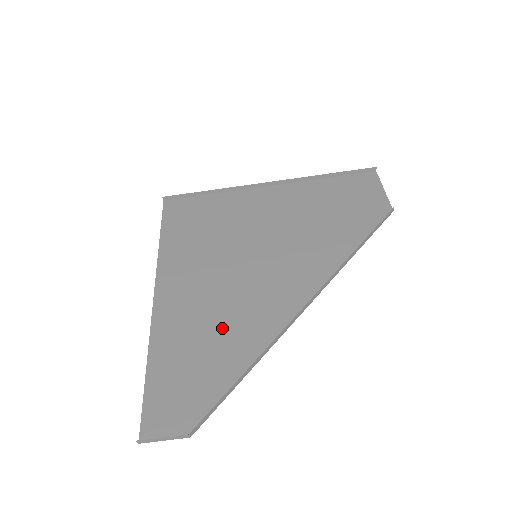
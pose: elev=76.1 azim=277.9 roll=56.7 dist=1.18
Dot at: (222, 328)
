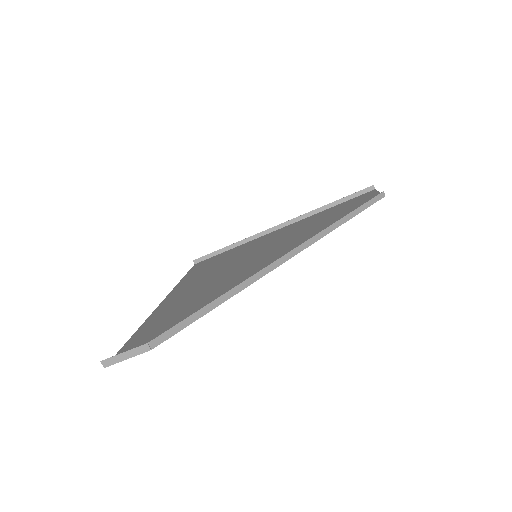
Dot at: (210, 293)
